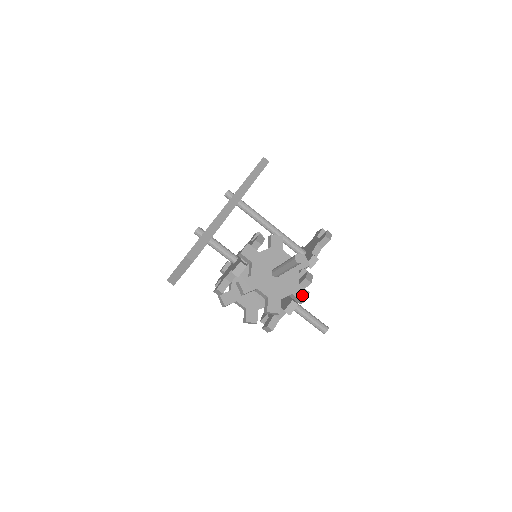
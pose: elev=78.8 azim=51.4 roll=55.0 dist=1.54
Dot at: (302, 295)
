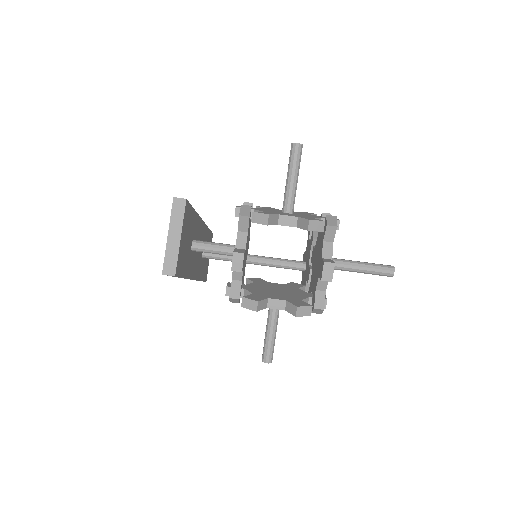
Dot at: occluded
